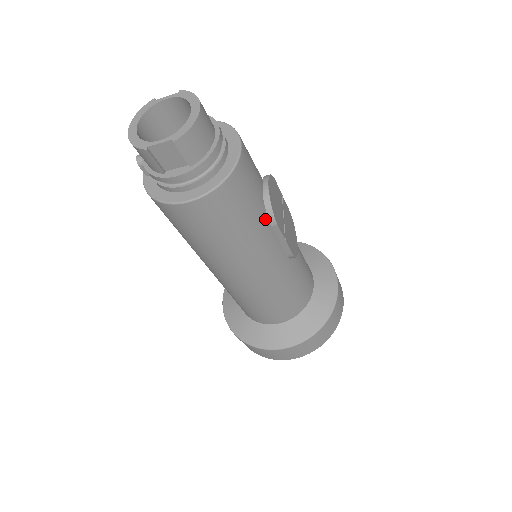
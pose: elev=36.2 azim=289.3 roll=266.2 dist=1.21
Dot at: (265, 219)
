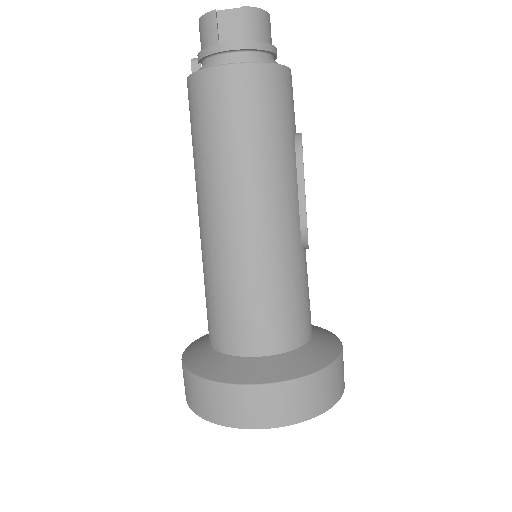
Dot at: (291, 155)
